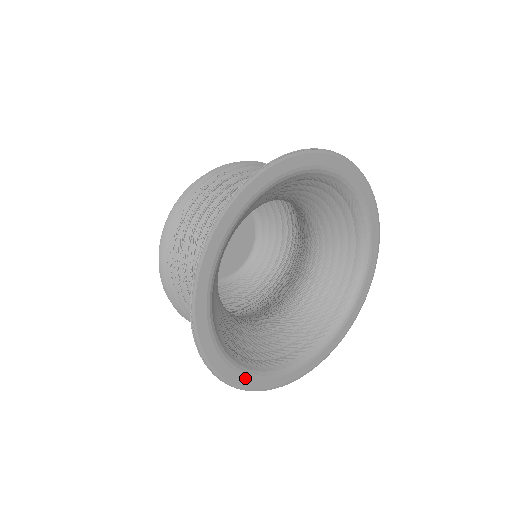
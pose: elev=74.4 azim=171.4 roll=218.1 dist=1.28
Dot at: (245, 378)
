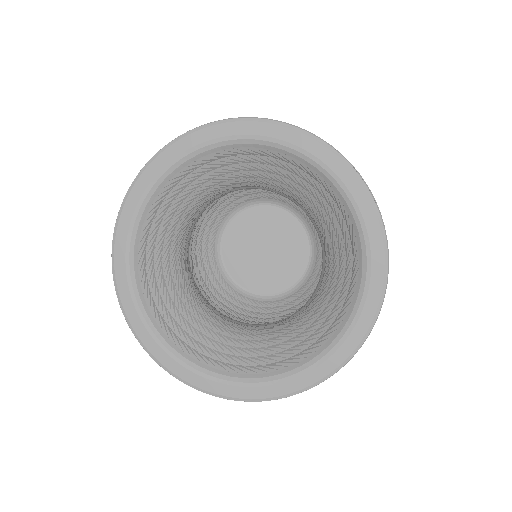
Dot at: (188, 372)
